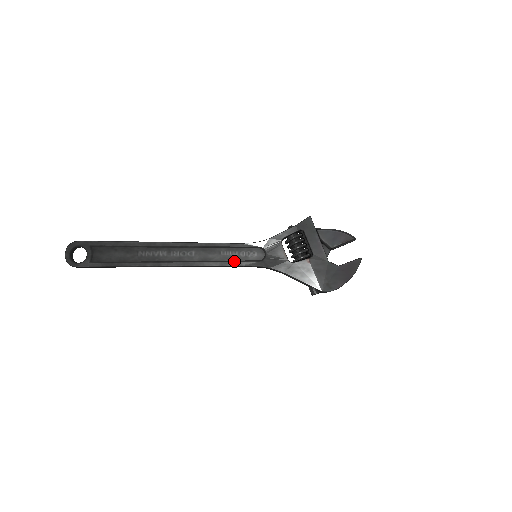
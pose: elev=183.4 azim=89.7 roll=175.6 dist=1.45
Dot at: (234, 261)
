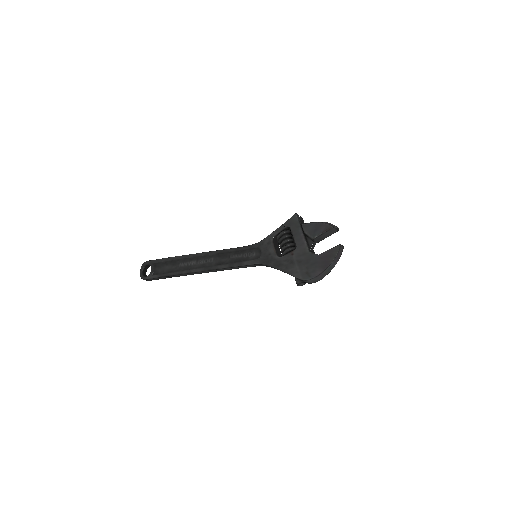
Dot at: (238, 262)
